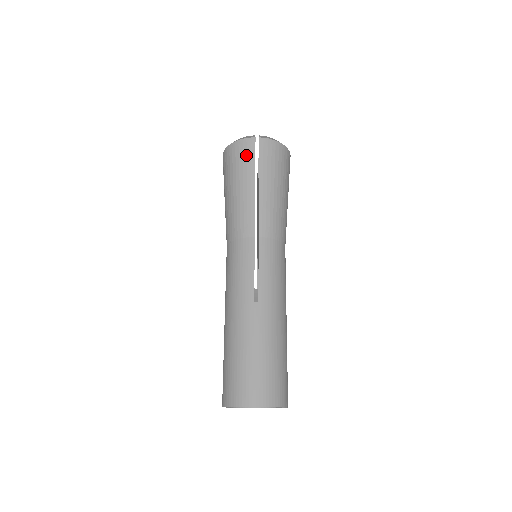
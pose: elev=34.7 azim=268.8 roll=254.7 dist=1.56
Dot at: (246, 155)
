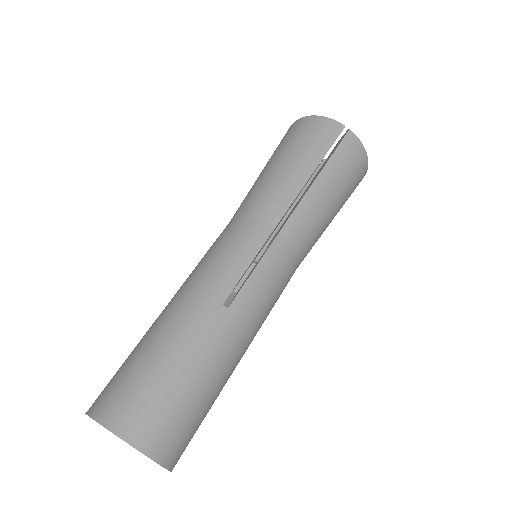
Dot at: (323, 136)
